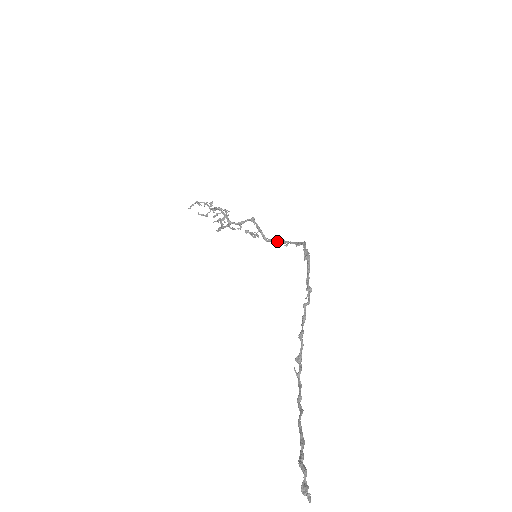
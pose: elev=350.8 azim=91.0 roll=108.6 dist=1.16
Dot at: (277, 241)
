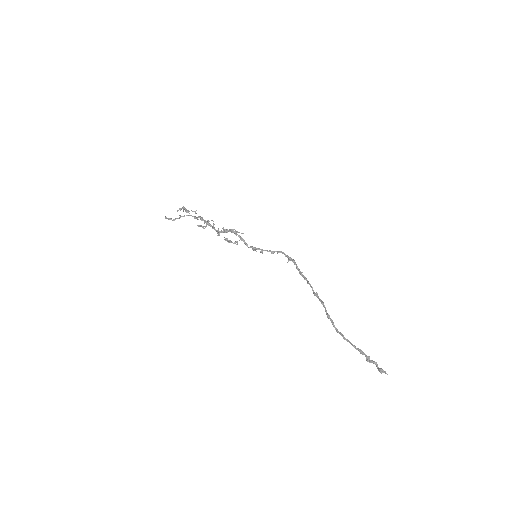
Dot at: (256, 248)
